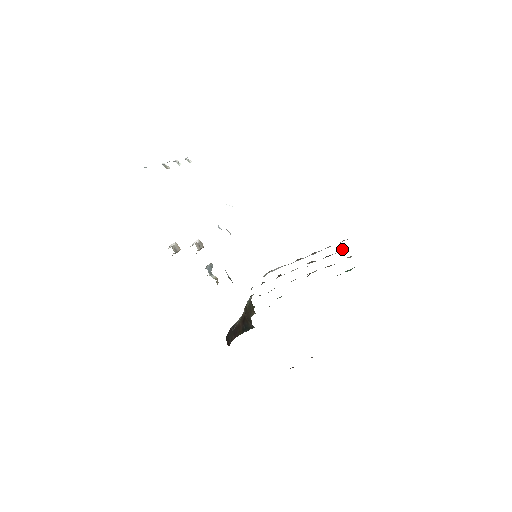
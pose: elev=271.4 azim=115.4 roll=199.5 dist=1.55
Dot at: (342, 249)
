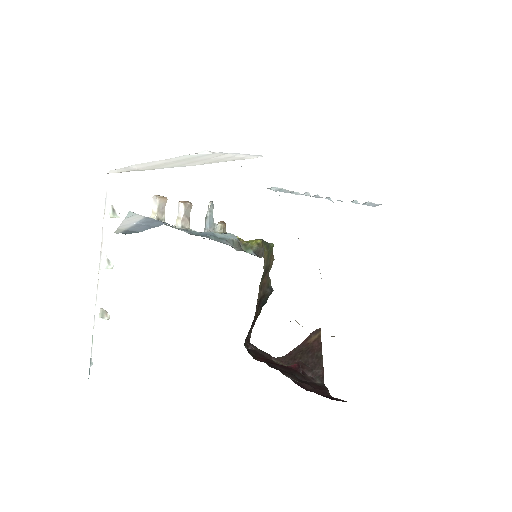
Dot at: occluded
